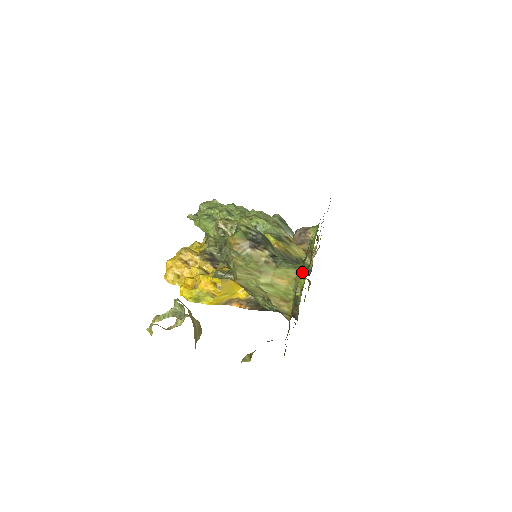
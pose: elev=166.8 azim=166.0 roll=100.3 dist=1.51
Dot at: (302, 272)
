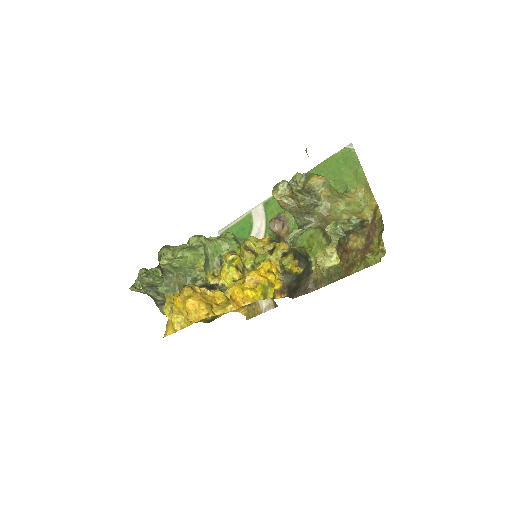
Dot at: (297, 246)
